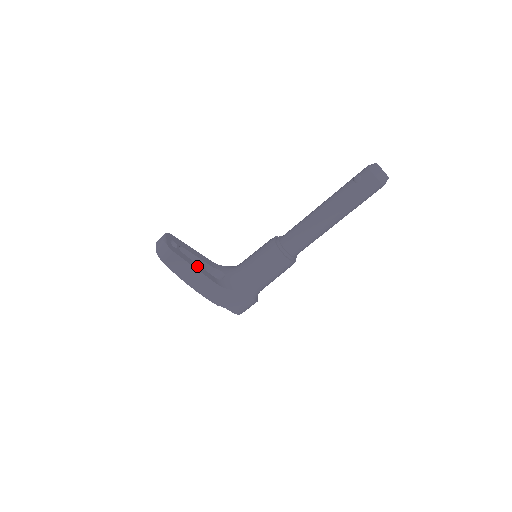
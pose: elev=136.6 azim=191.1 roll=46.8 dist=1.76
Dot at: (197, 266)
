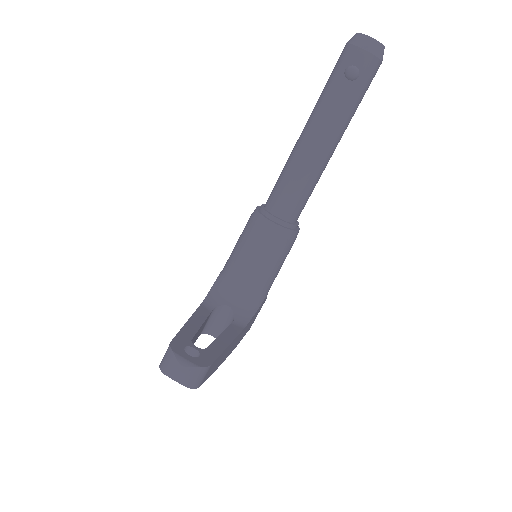
Dot at: (222, 340)
